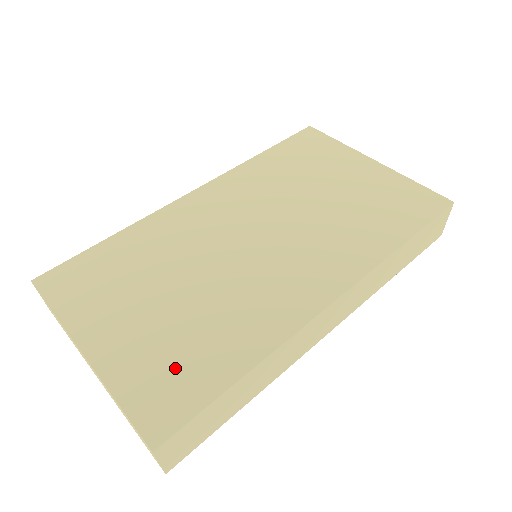
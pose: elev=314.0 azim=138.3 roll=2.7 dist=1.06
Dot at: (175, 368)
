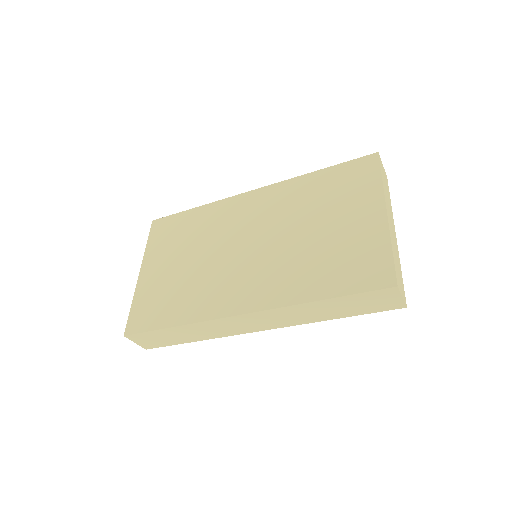
Dot at: (157, 304)
